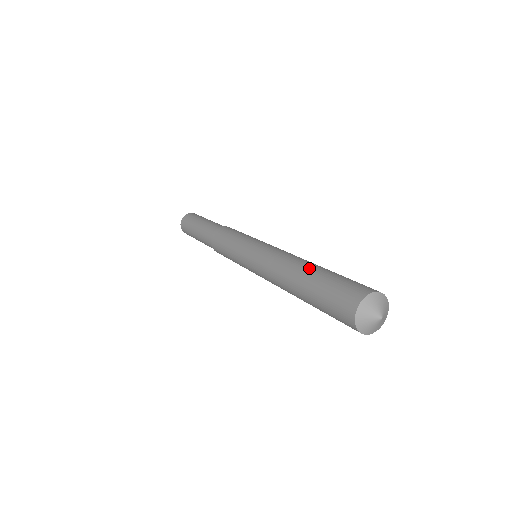
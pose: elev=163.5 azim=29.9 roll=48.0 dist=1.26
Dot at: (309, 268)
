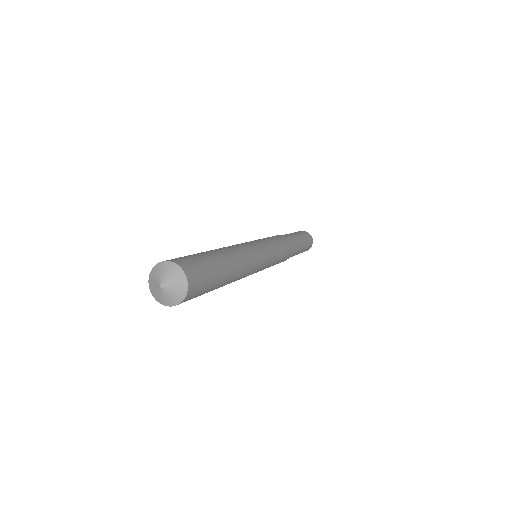
Dot at: occluded
